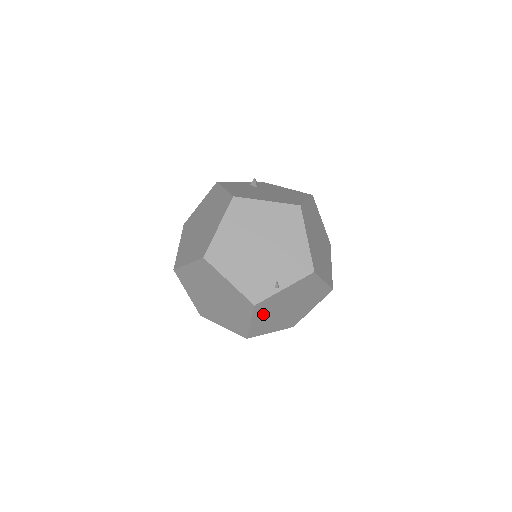
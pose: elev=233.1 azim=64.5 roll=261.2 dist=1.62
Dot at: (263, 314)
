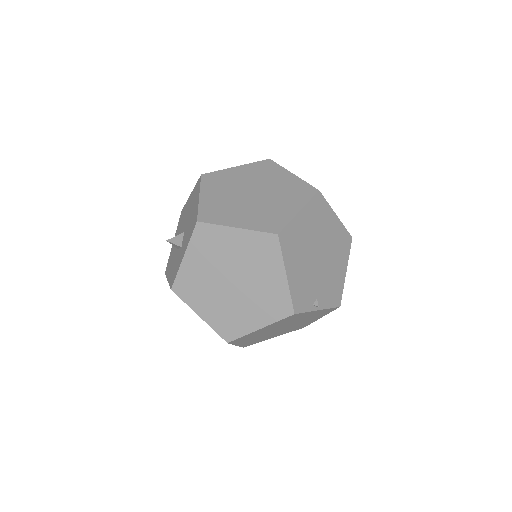
Dot at: (275, 325)
